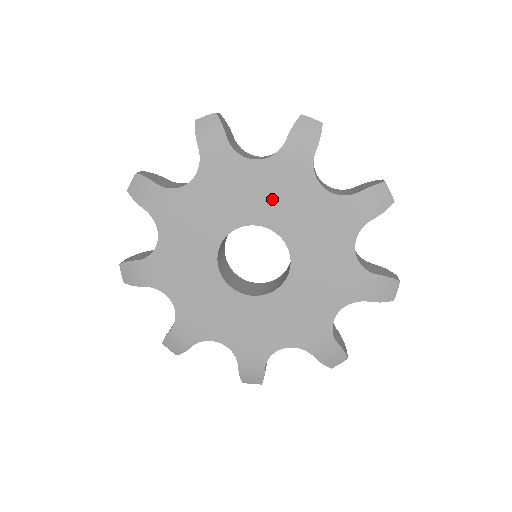
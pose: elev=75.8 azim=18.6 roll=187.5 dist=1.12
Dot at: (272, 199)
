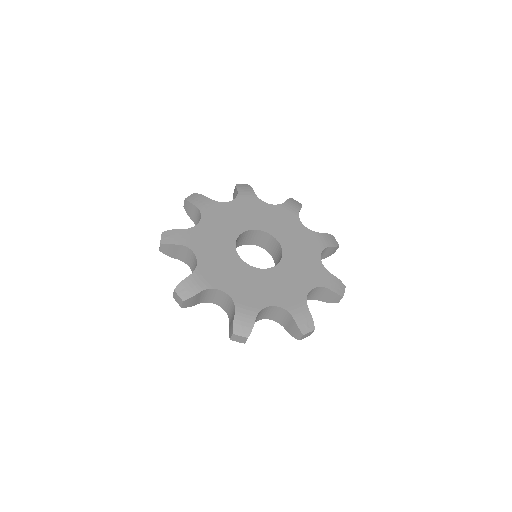
Dot at: (248, 216)
